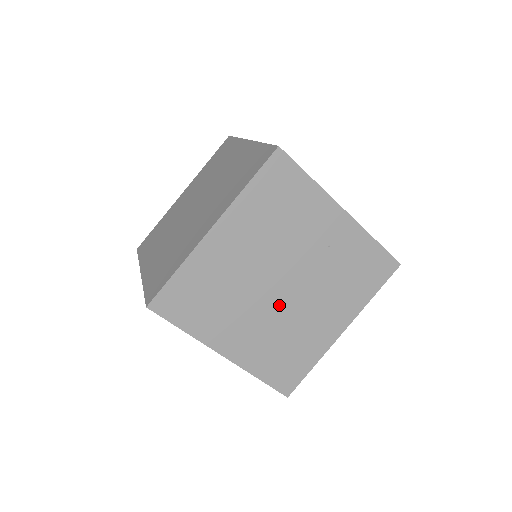
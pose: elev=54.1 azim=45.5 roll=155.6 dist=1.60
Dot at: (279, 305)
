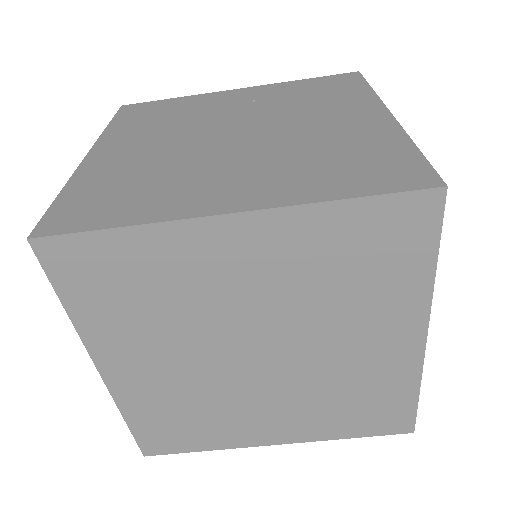
Dot at: (254, 144)
